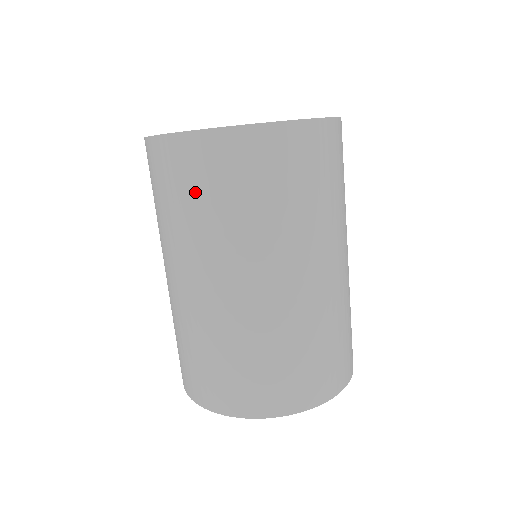
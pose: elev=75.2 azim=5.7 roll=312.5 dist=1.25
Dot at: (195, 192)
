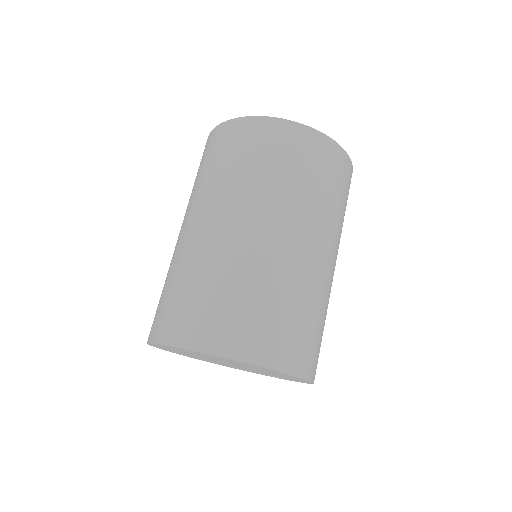
Dot at: (226, 155)
